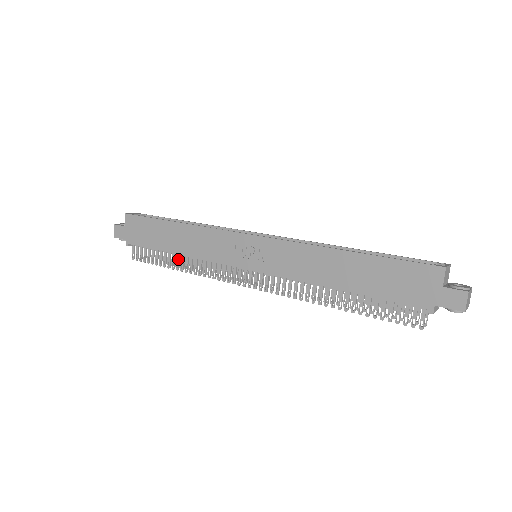
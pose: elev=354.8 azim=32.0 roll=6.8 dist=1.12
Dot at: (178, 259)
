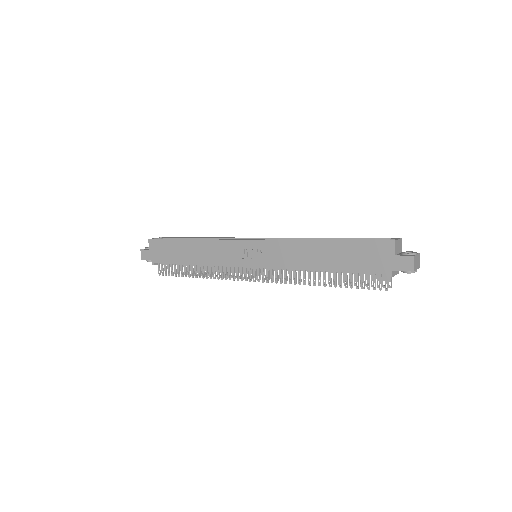
Dot at: (196, 269)
